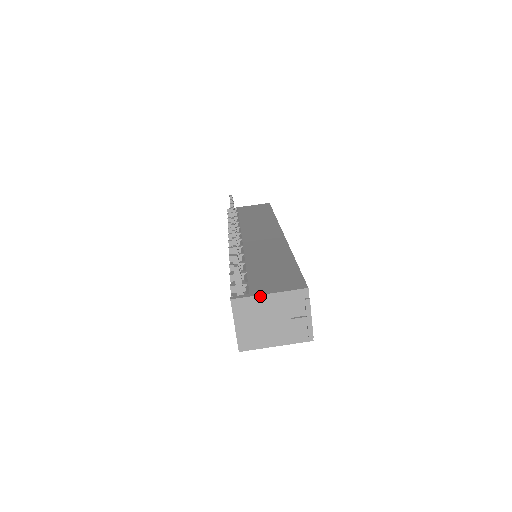
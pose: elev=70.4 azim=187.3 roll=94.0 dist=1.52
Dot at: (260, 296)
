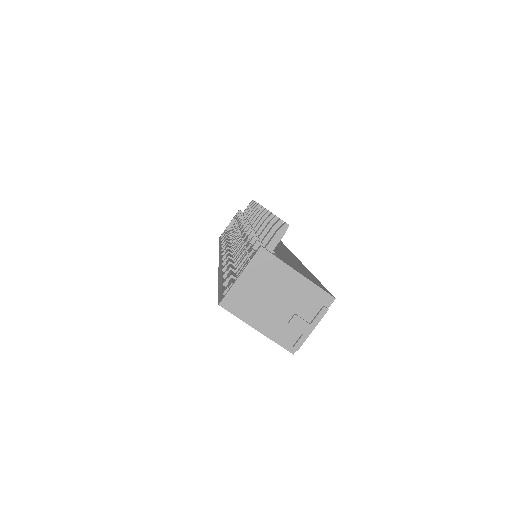
Dot at: (289, 267)
